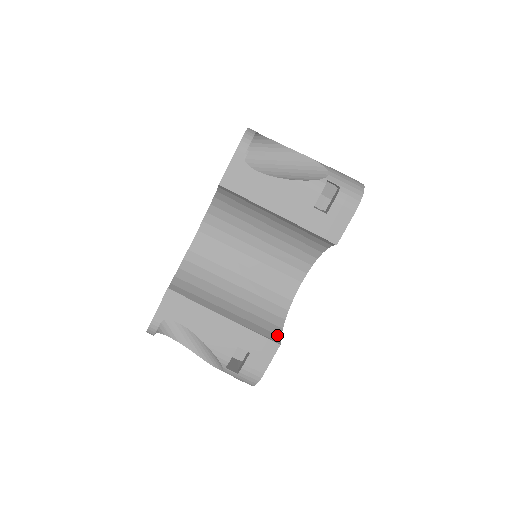
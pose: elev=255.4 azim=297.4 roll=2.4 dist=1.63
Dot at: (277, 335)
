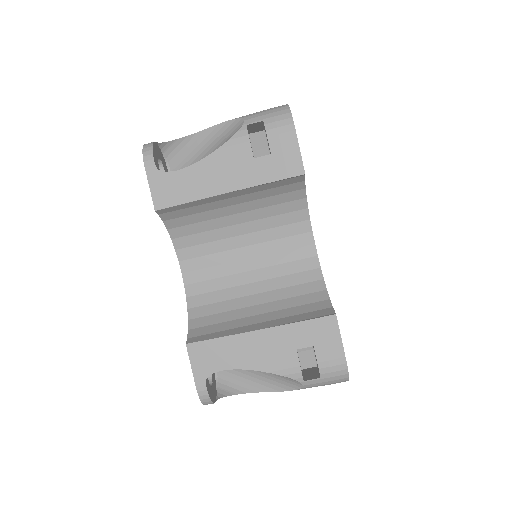
Dot at: (327, 309)
